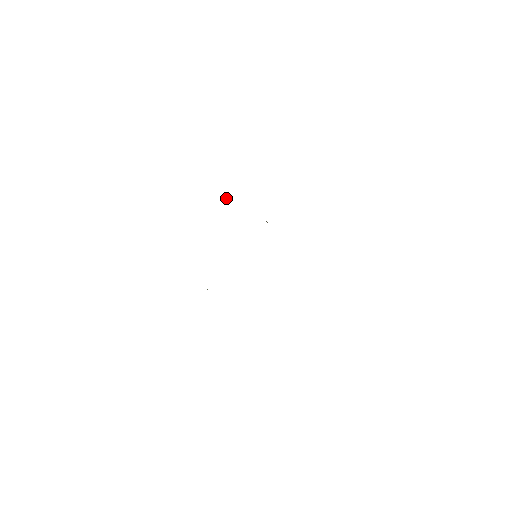
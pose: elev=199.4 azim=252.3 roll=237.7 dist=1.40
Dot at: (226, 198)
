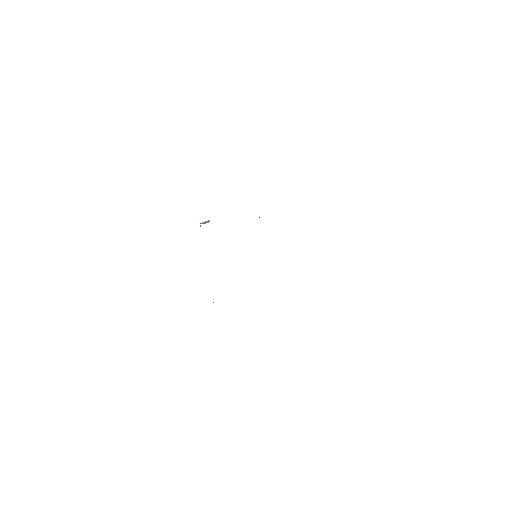
Dot at: (203, 222)
